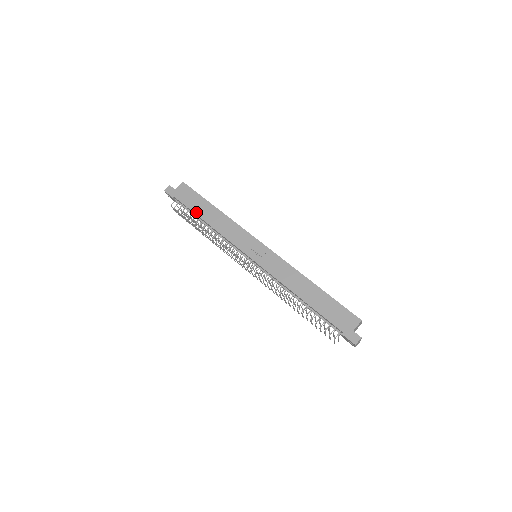
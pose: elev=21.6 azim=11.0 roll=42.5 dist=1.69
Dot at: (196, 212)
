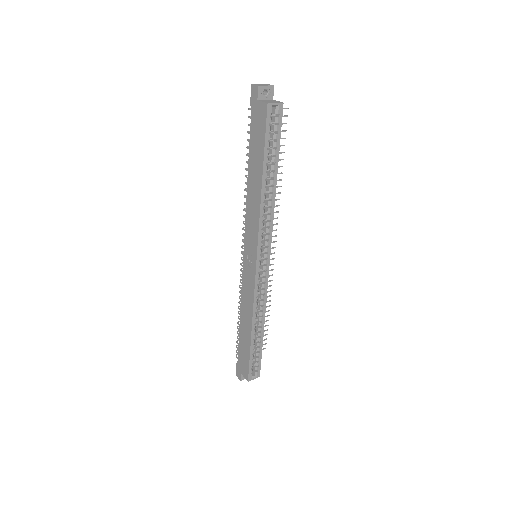
Dot at: (250, 156)
